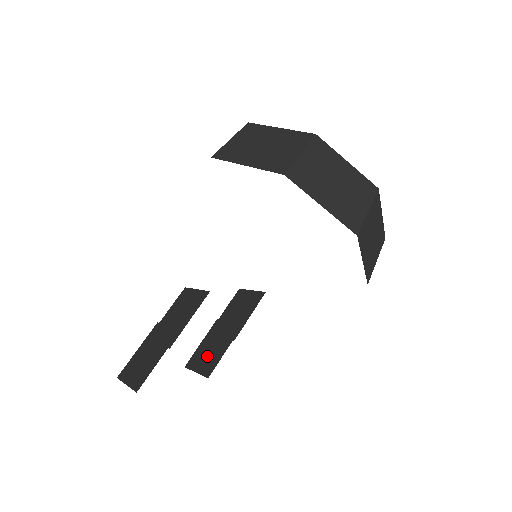
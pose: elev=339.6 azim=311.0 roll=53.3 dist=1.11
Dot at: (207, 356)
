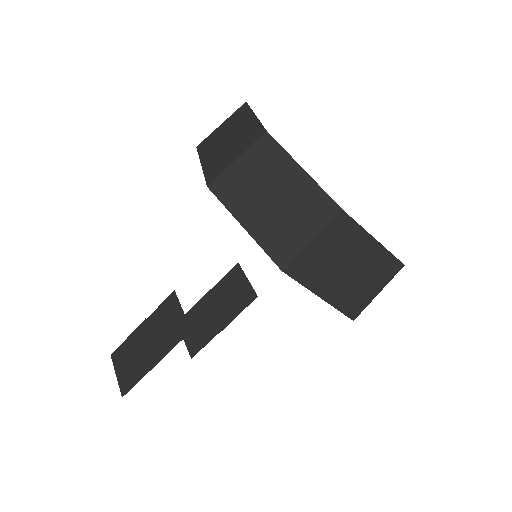
Dot at: (195, 331)
